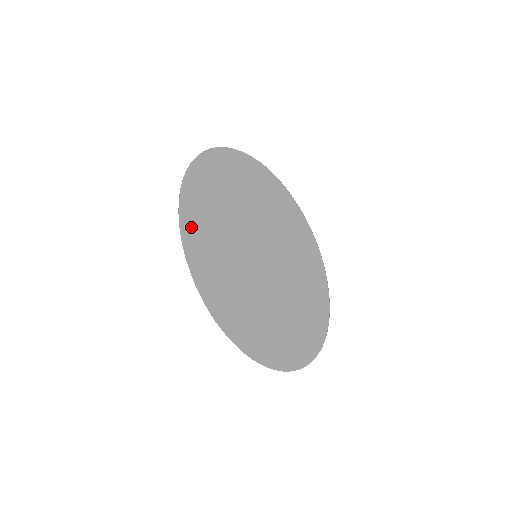
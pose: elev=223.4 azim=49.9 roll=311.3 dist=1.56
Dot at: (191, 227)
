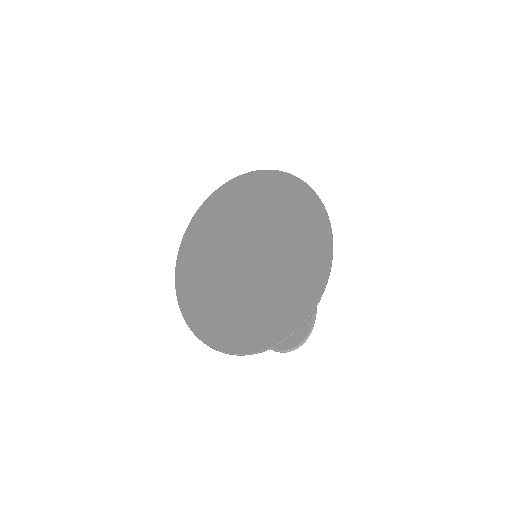
Dot at: (201, 223)
